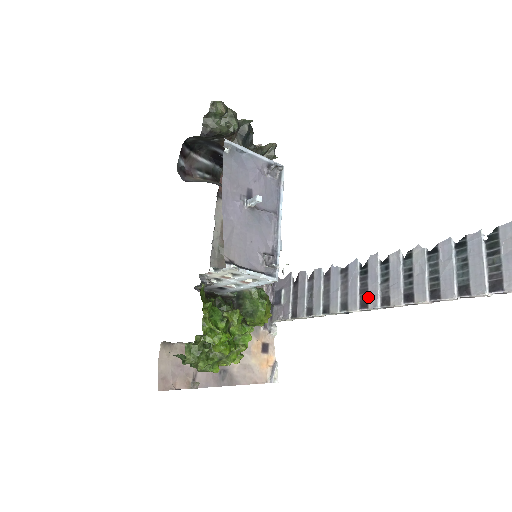
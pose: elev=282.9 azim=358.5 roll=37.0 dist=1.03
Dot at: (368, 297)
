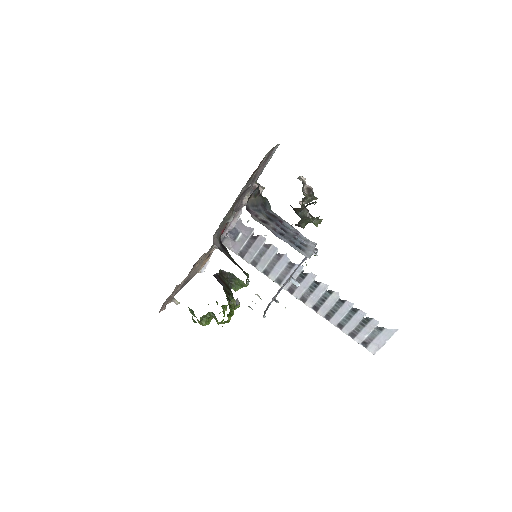
Dot at: (296, 290)
